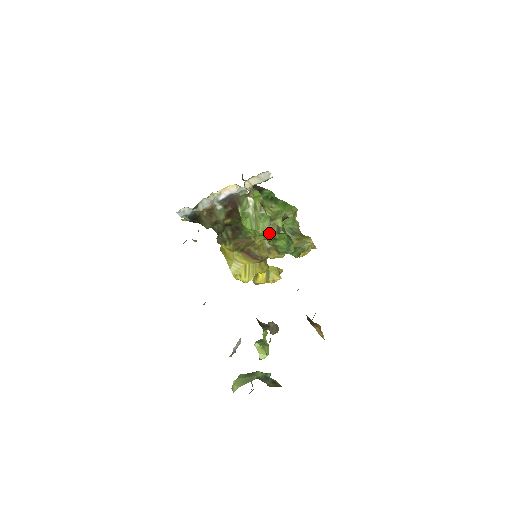
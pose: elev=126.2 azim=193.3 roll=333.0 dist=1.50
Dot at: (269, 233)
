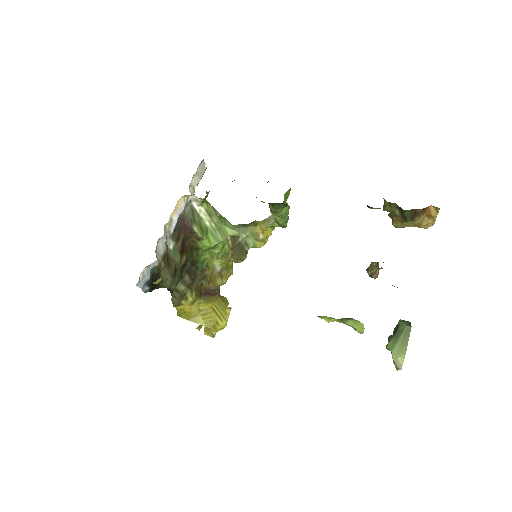
Dot at: (227, 241)
